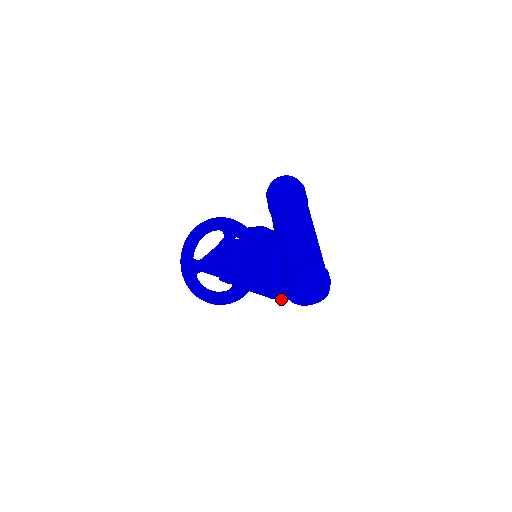
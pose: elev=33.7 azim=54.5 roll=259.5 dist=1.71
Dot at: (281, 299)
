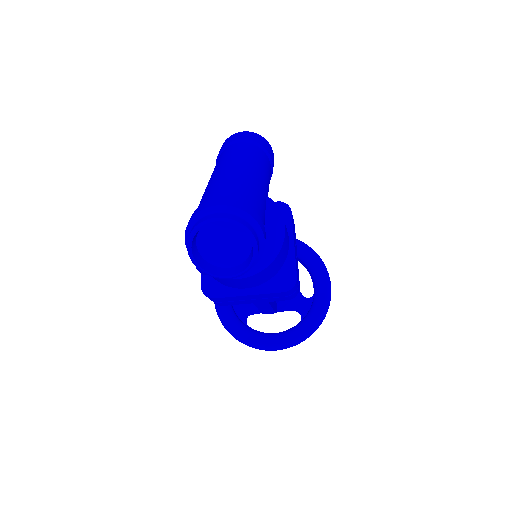
Dot at: (280, 291)
